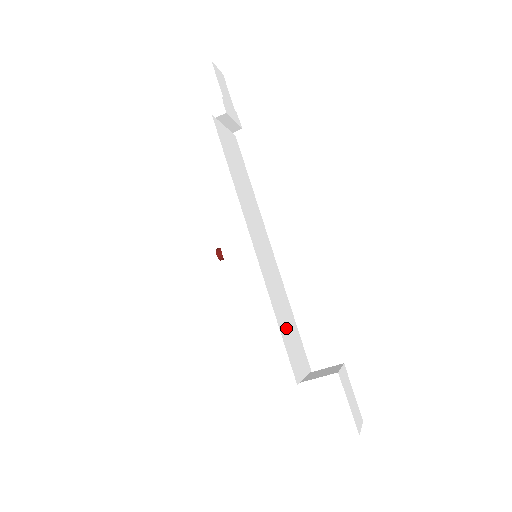
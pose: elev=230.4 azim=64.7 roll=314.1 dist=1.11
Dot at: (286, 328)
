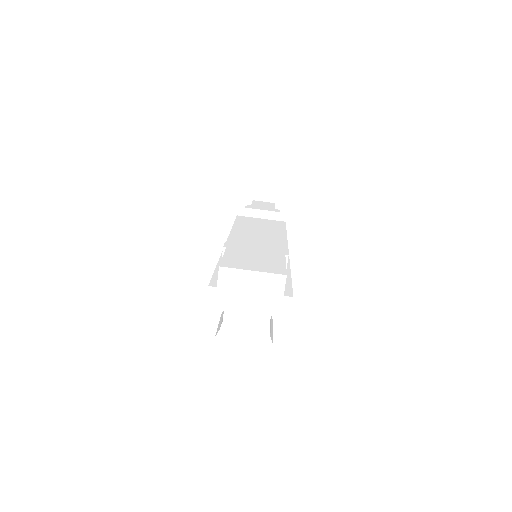
Dot at: occluded
